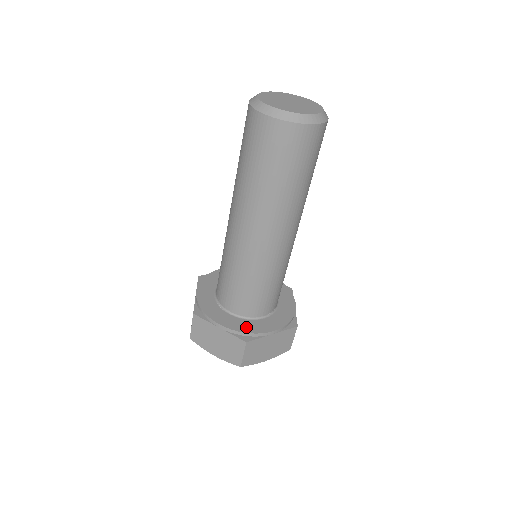
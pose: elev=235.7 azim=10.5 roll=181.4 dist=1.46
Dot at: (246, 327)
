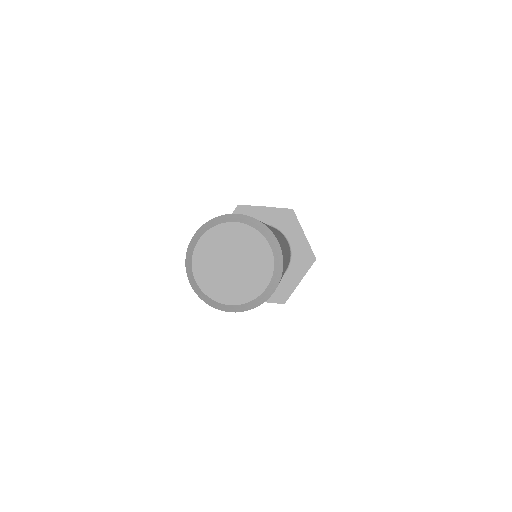
Dot at: (277, 292)
